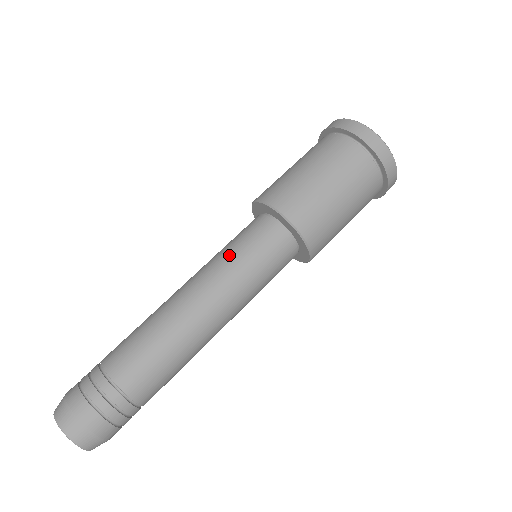
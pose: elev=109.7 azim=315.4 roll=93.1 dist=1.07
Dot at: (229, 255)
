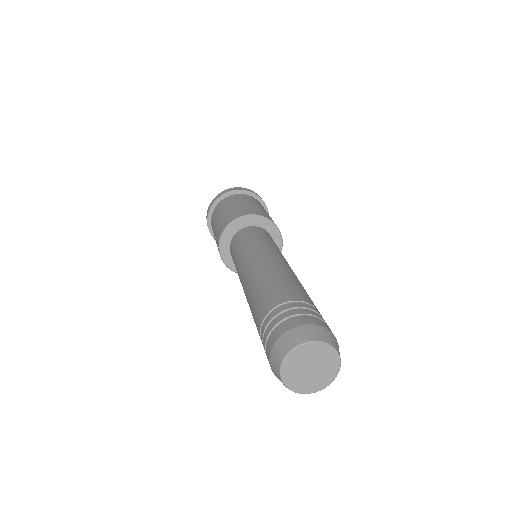
Dot at: (272, 243)
